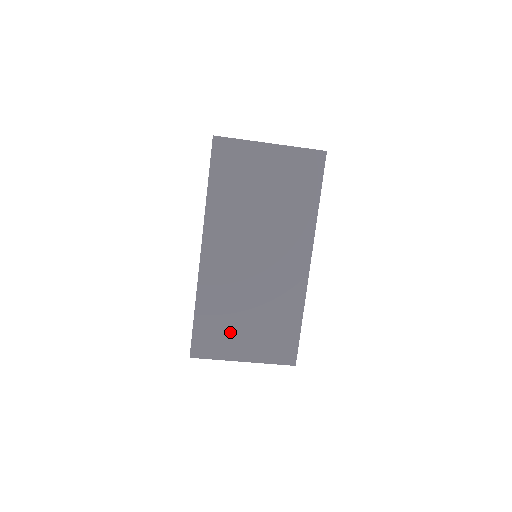
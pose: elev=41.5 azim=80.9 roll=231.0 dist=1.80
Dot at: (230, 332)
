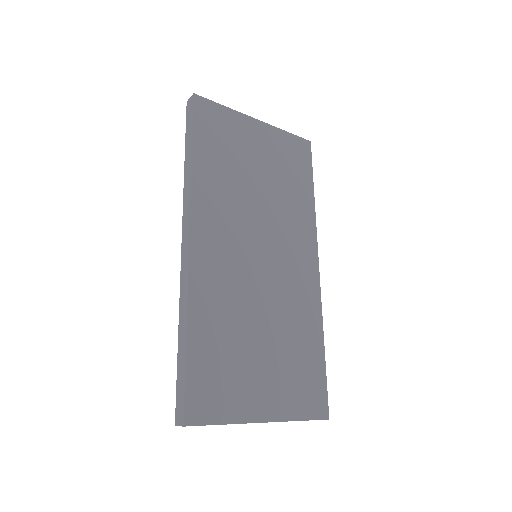
Dot at: (240, 371)
